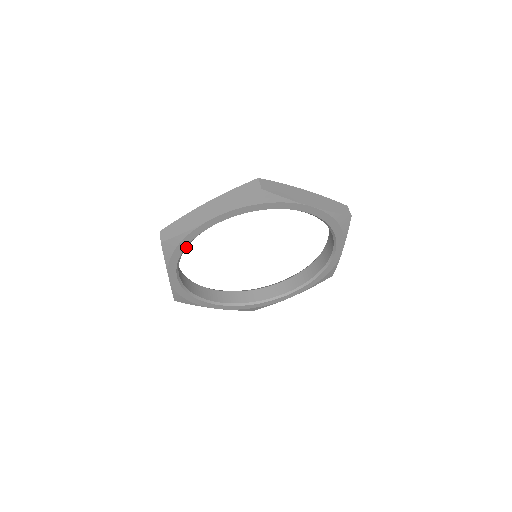
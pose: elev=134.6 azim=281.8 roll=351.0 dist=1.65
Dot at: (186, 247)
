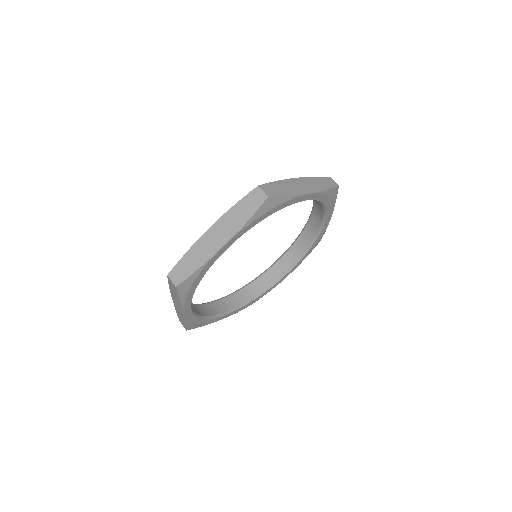
Dot at: (200, 280)
